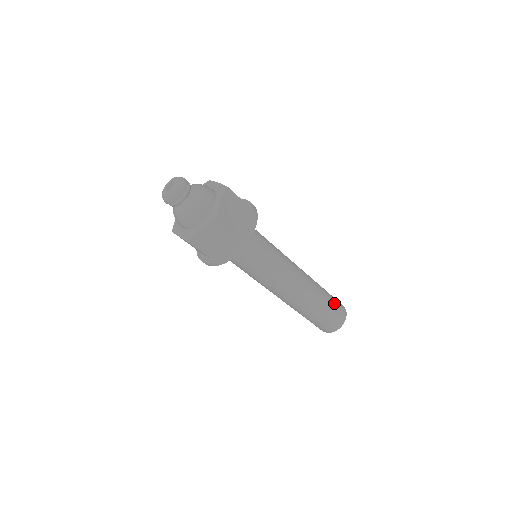
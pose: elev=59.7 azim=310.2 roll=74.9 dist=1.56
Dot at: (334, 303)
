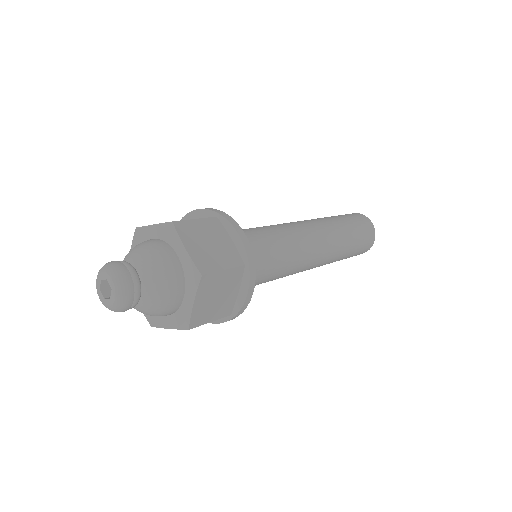
Dot at: (354, 221)
